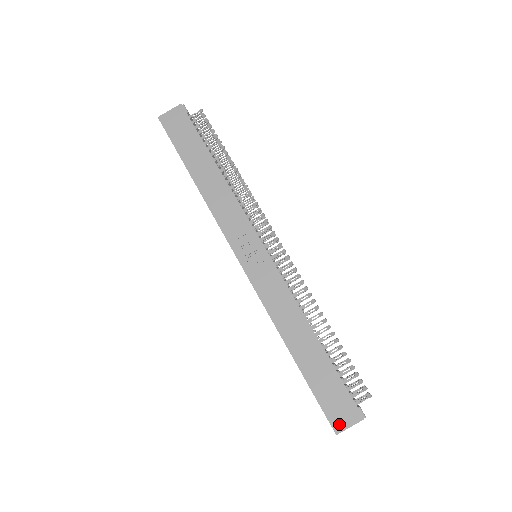
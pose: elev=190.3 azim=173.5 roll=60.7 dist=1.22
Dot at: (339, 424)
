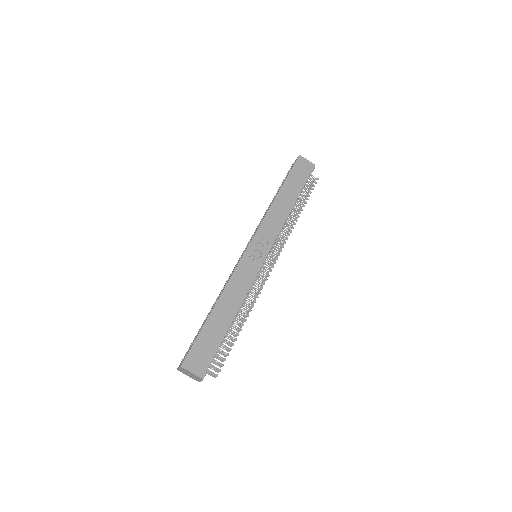
Dot at: (189, 364)
